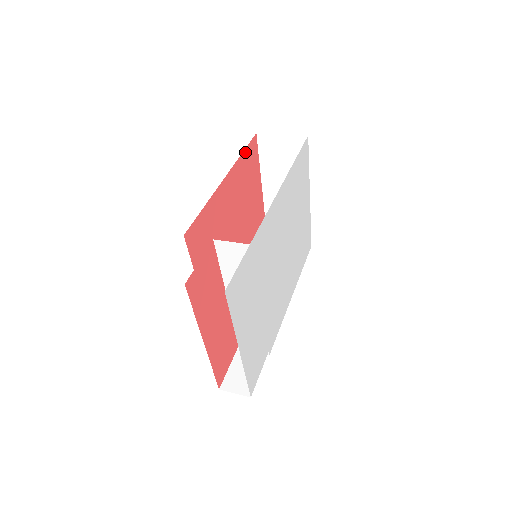
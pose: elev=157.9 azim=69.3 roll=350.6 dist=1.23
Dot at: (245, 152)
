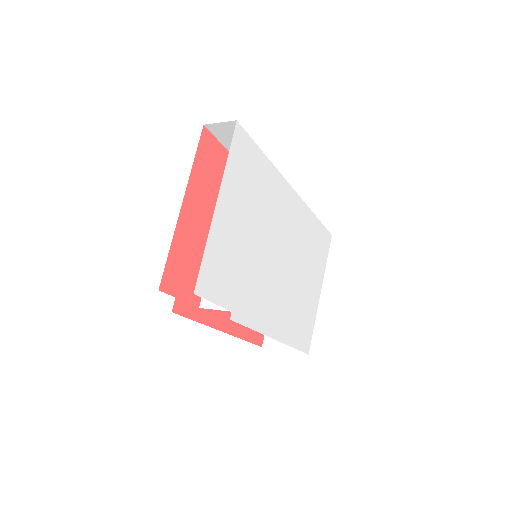
Dot at: occluded
